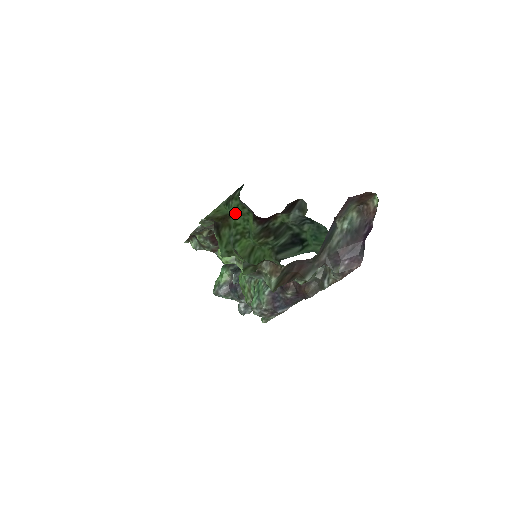
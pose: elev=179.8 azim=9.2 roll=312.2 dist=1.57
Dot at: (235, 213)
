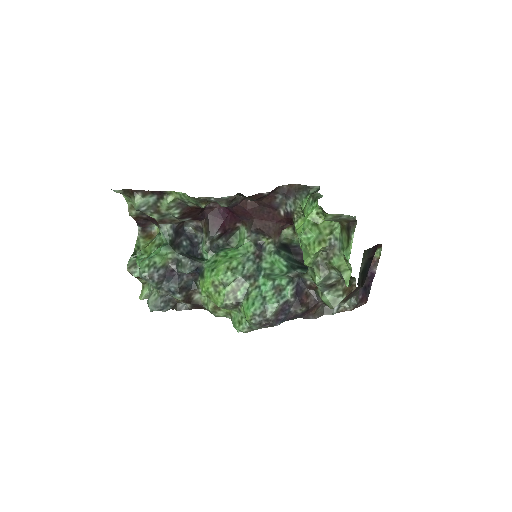
Dot at: (304, 211)
